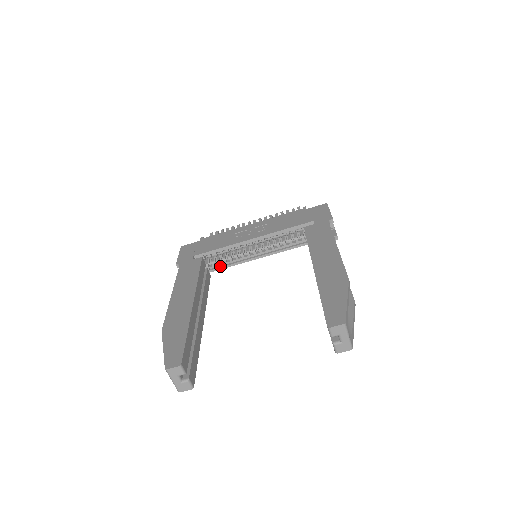
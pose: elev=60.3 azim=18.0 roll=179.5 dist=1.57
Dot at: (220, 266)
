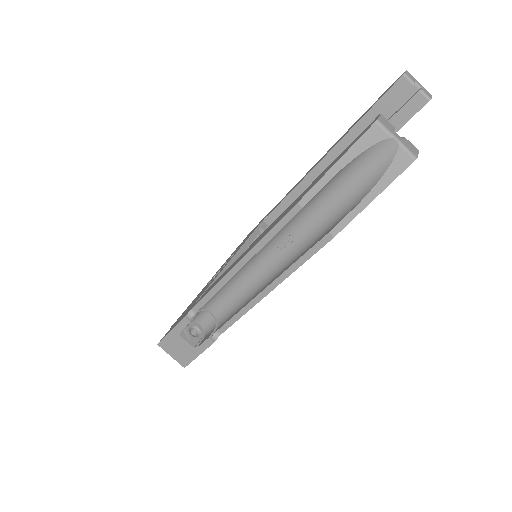
Dot at: occluded
